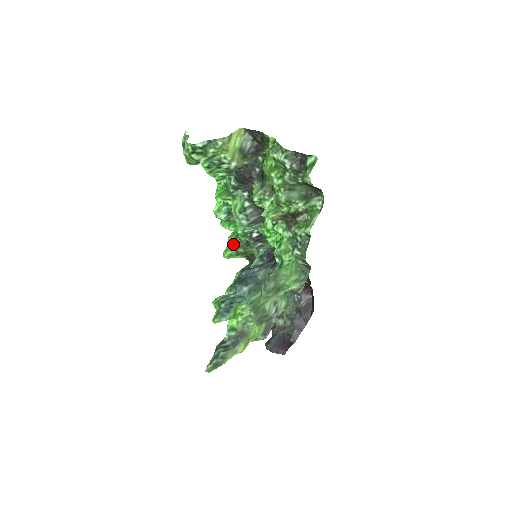
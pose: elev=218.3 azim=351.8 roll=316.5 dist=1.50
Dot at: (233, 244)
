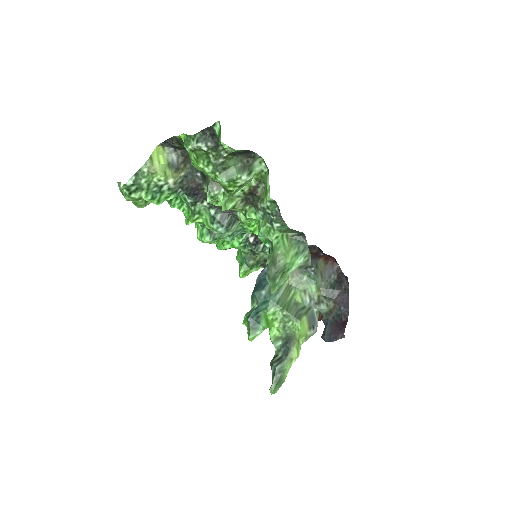
Dot at: (241, 261)
